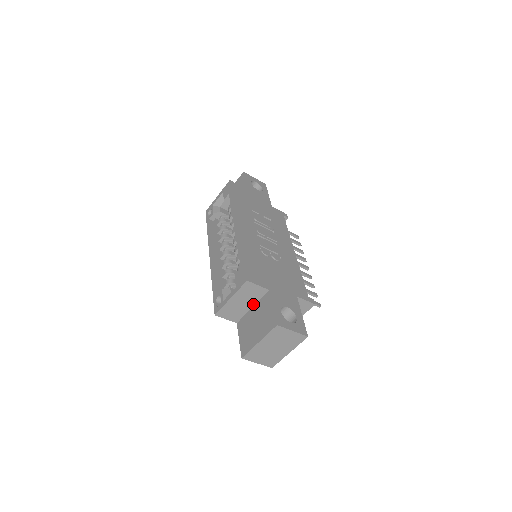
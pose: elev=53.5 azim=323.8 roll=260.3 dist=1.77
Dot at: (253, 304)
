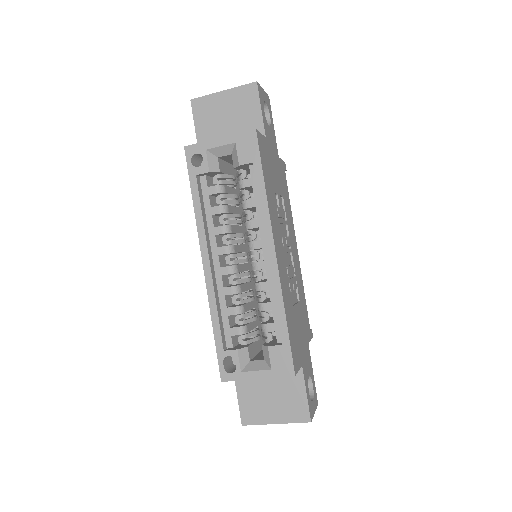
Dot at: occluded
